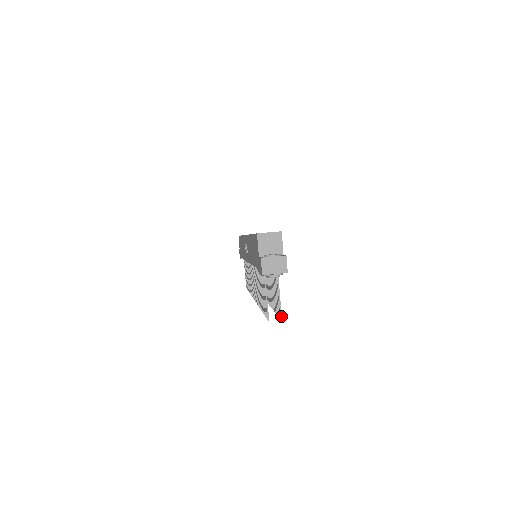
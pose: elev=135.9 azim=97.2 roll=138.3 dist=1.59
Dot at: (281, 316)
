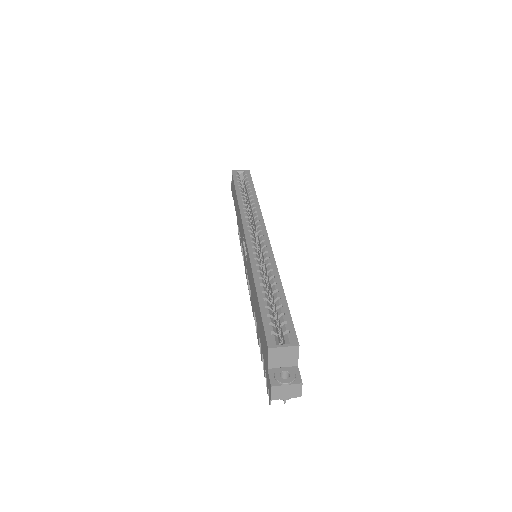
Dot at: (285, 402)
